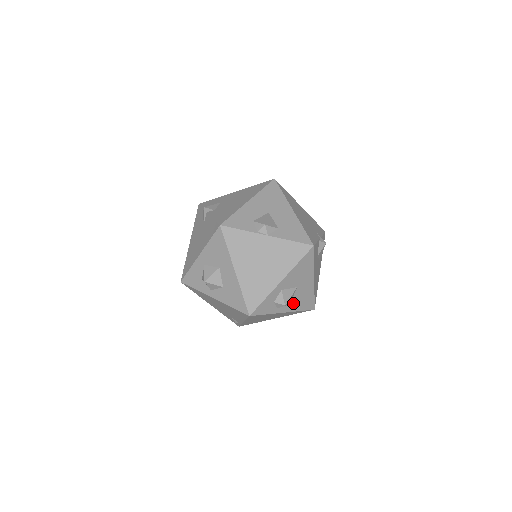
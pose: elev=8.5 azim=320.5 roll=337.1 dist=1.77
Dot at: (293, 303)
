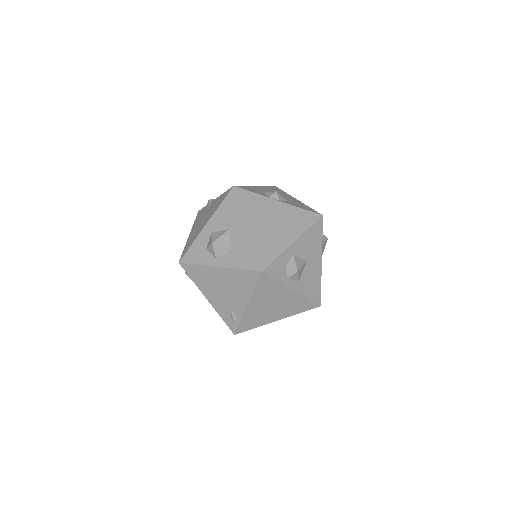
Dot at: (302, 282)
